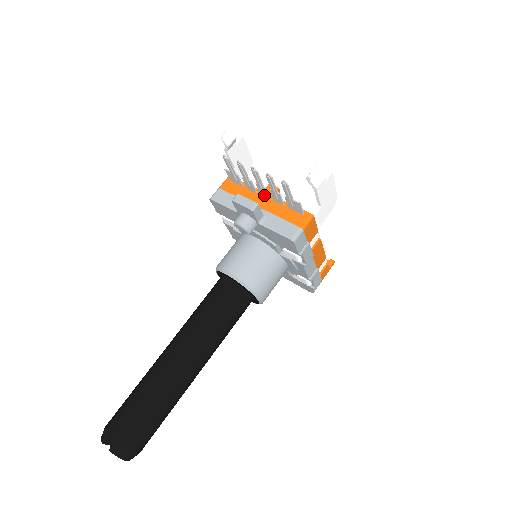
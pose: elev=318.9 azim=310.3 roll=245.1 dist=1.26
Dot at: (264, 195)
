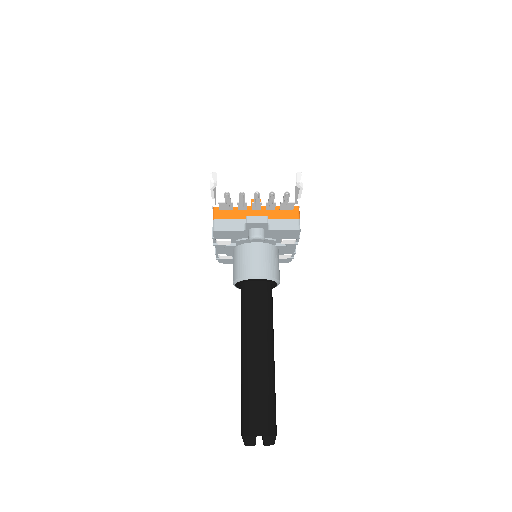
Dot at: (256, 209)
